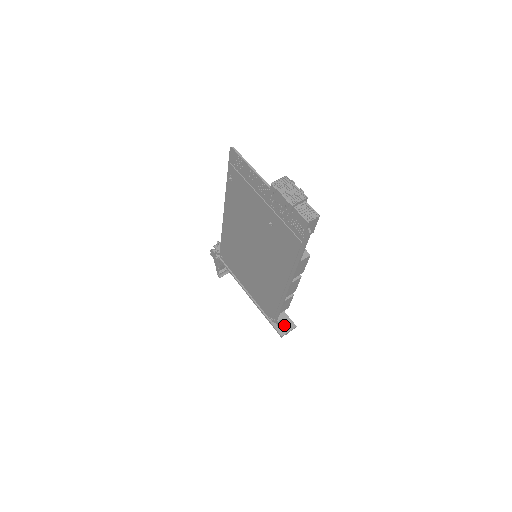
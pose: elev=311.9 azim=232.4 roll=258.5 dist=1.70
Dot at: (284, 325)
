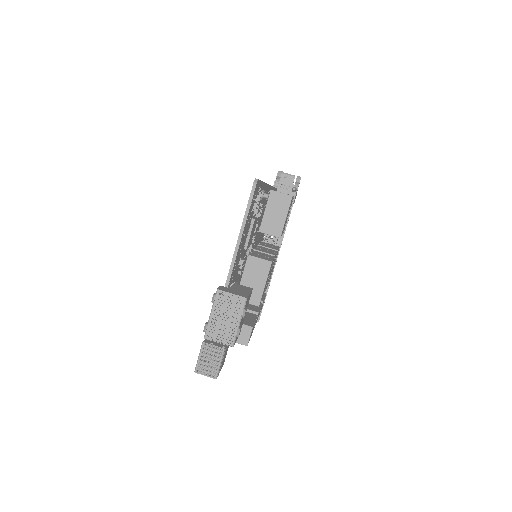
Dot at: occluded
